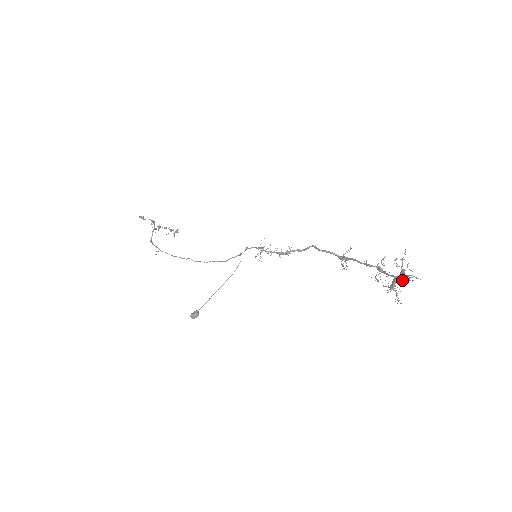
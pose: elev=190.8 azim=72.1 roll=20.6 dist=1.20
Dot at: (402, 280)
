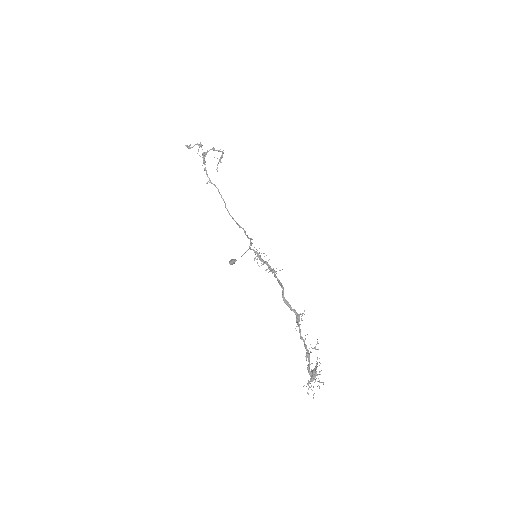
Dot at: (314, 379)
